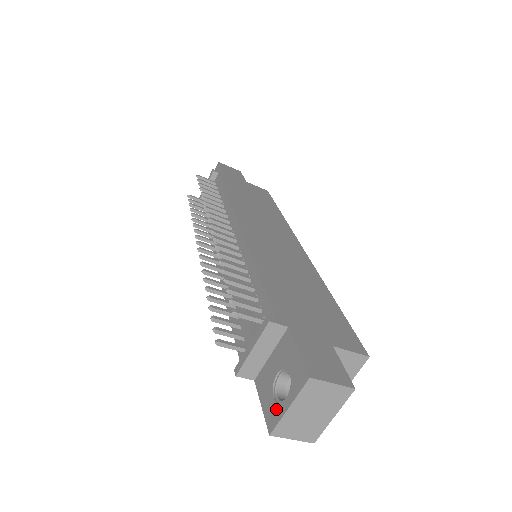
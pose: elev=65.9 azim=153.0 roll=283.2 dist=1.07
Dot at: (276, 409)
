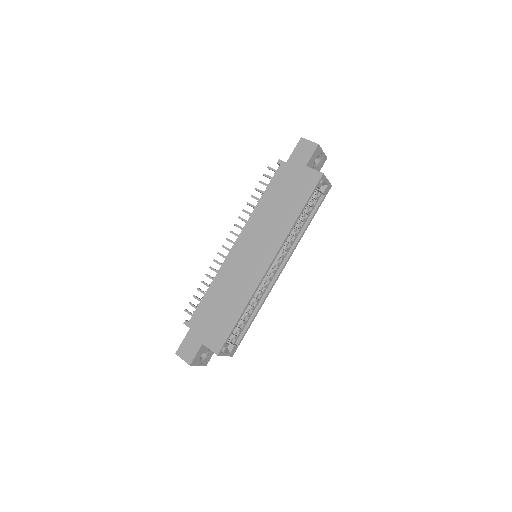
Dot at: occluded
